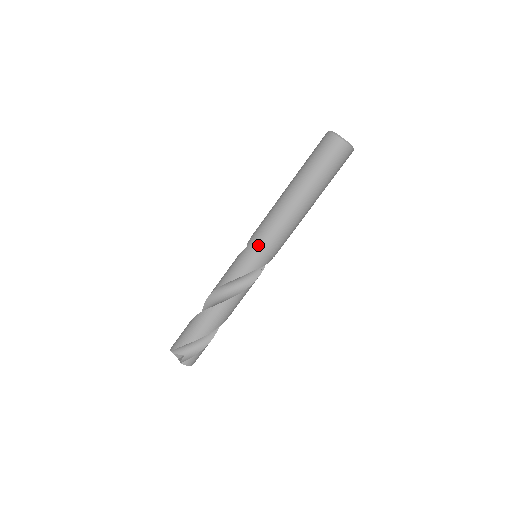
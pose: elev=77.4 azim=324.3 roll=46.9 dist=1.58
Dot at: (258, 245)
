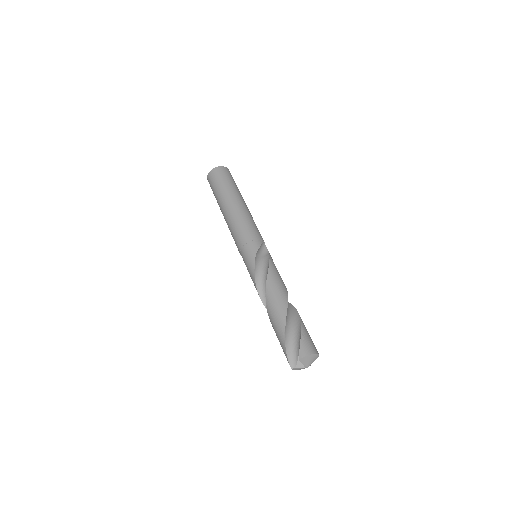
Dot at: (240, 247)
